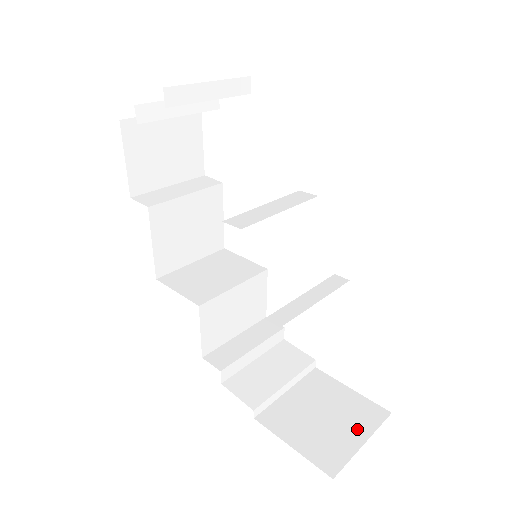
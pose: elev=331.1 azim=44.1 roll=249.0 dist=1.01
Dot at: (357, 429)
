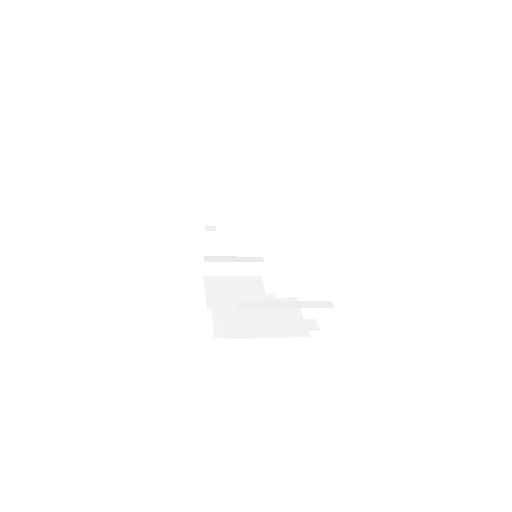
Dot at: occluded
